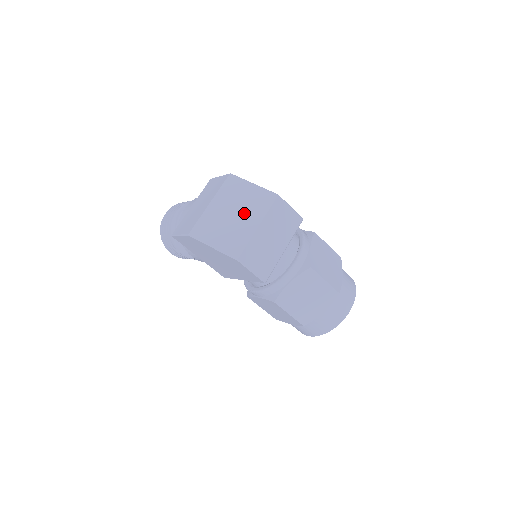
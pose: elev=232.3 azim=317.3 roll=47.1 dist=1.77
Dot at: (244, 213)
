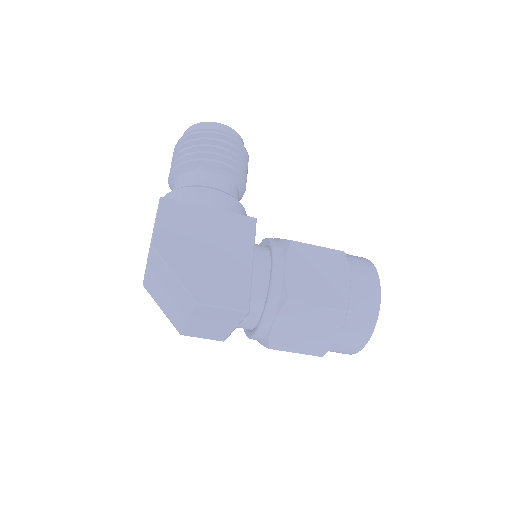
Dot at: (173, 299)
